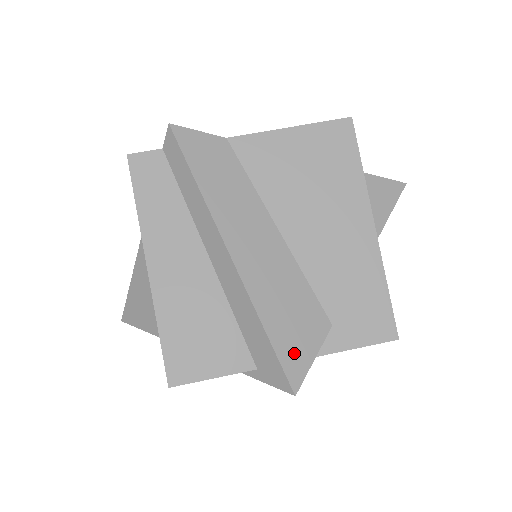
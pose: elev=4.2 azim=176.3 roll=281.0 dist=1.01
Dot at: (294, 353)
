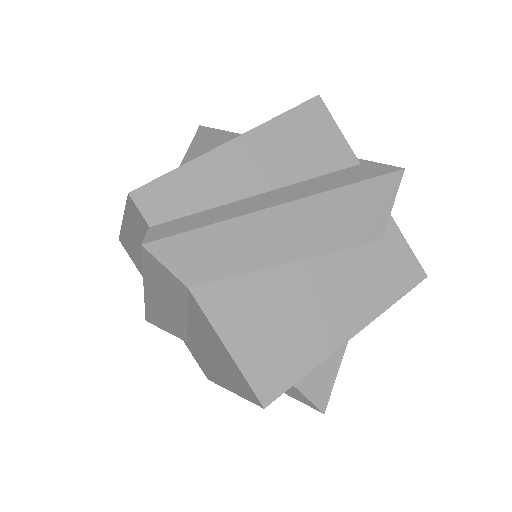
Dot at: (156, 322)
